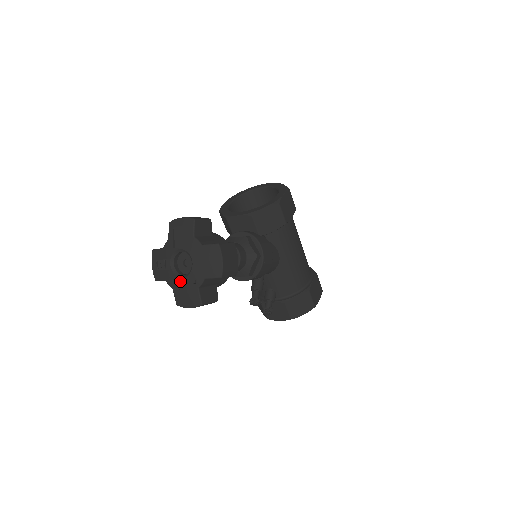
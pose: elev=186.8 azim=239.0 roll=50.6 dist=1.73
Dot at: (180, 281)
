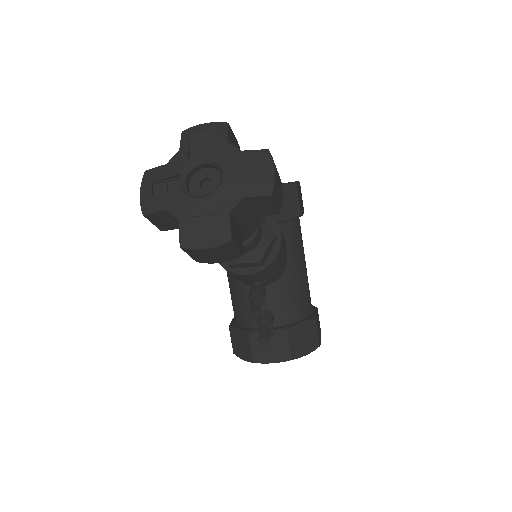
Dot at: (196, 203)
